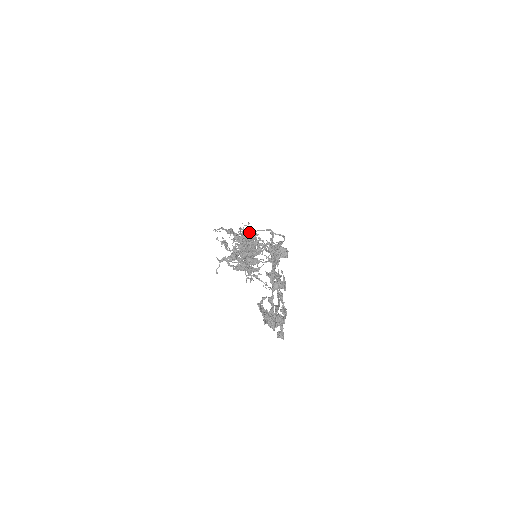
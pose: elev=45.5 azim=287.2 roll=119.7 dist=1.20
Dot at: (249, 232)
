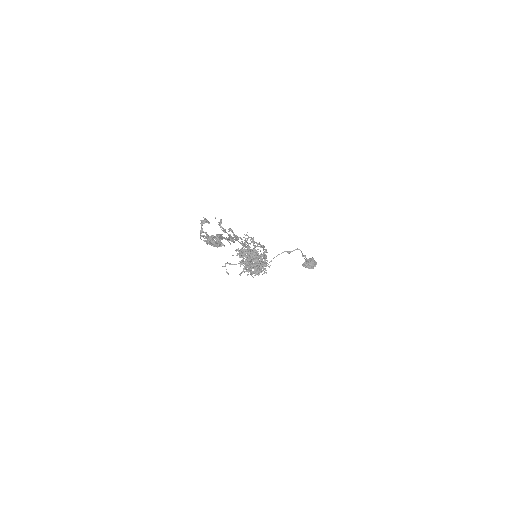
Dot at: occluded
